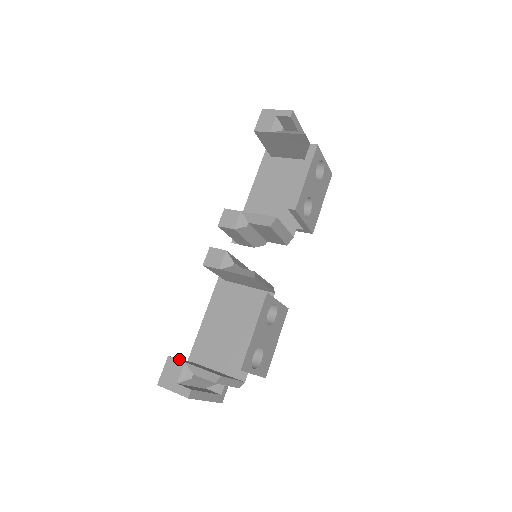
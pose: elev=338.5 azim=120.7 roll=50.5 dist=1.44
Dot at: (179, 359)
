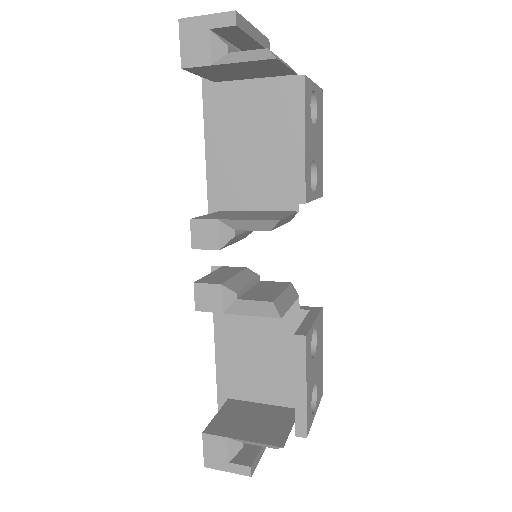
Dot at: (216, 428)
